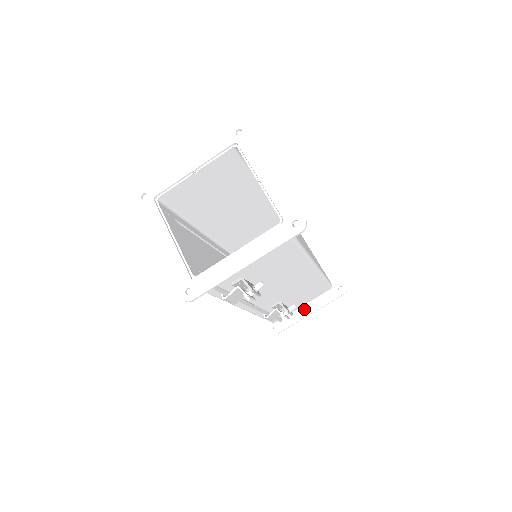
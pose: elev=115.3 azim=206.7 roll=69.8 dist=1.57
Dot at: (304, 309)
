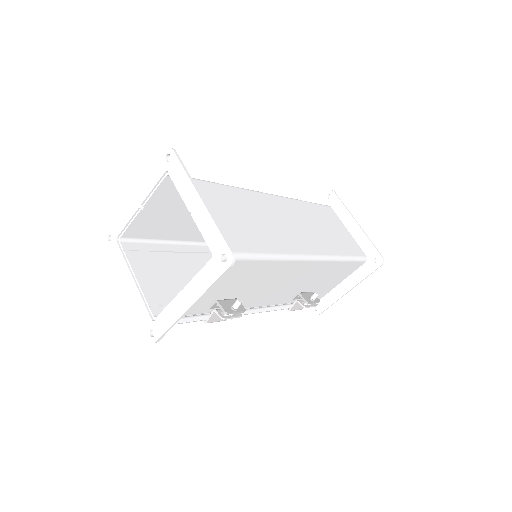
Dot at: (341, 287)
